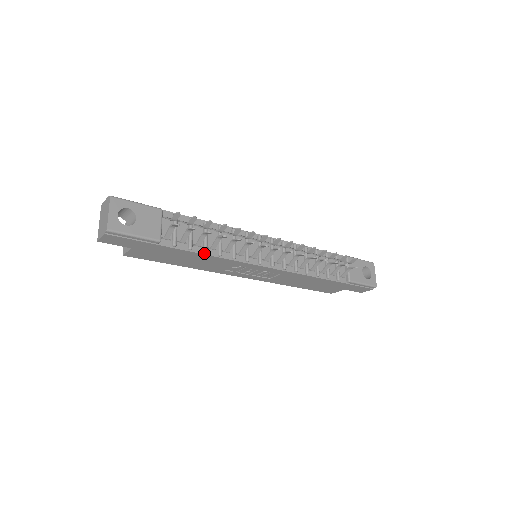
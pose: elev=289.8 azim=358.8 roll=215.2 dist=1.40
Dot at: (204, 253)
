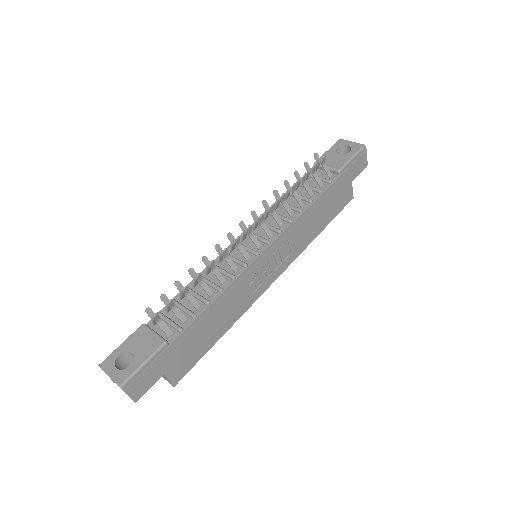
Dot at: (209, 305)
